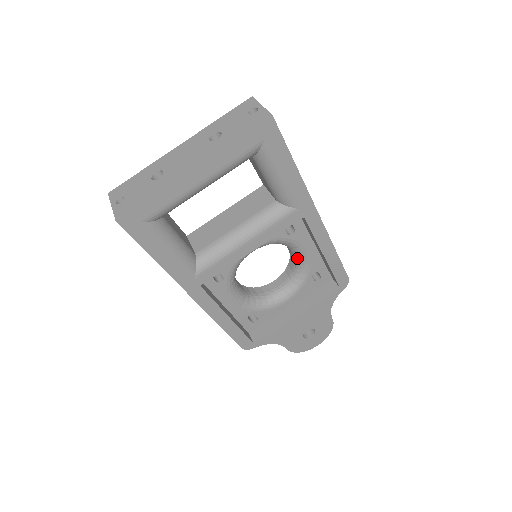
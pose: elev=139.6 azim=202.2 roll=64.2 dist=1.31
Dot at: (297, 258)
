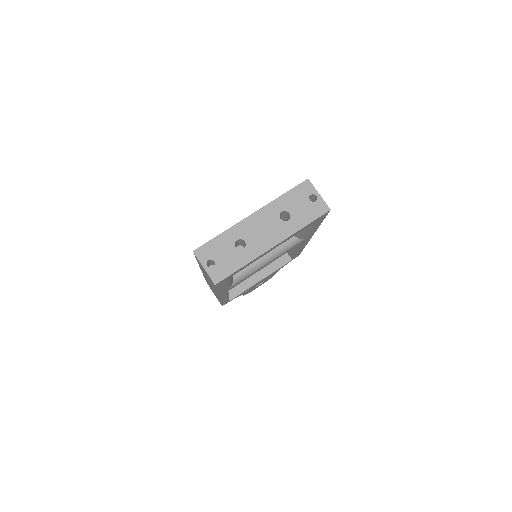
Dot at: occluded
